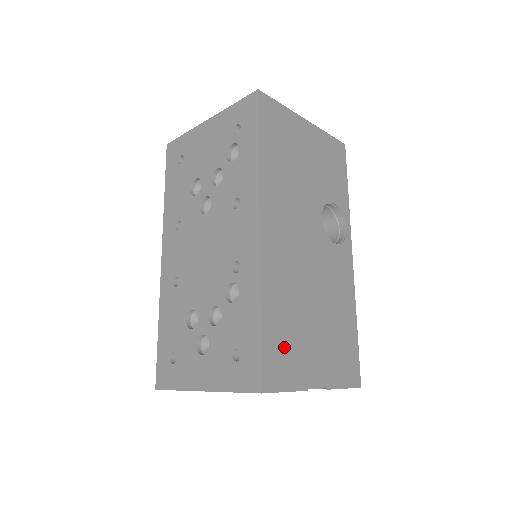
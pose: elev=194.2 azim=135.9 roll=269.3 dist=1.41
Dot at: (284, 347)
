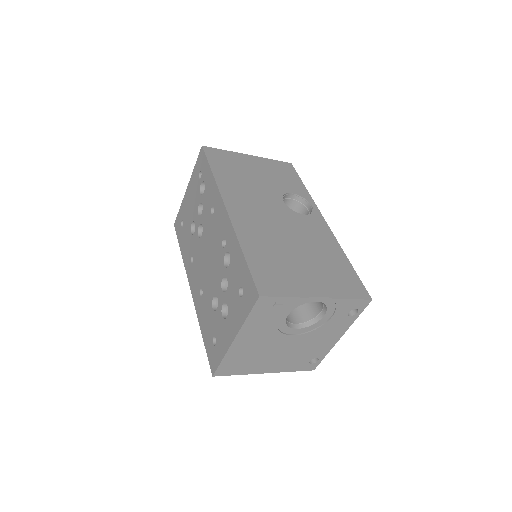
Dot at: (273, 271)
